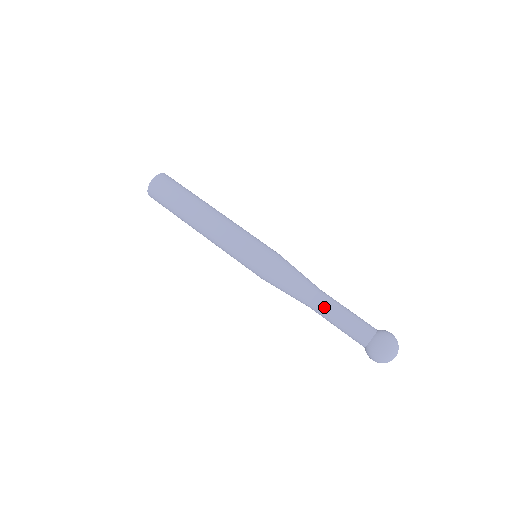
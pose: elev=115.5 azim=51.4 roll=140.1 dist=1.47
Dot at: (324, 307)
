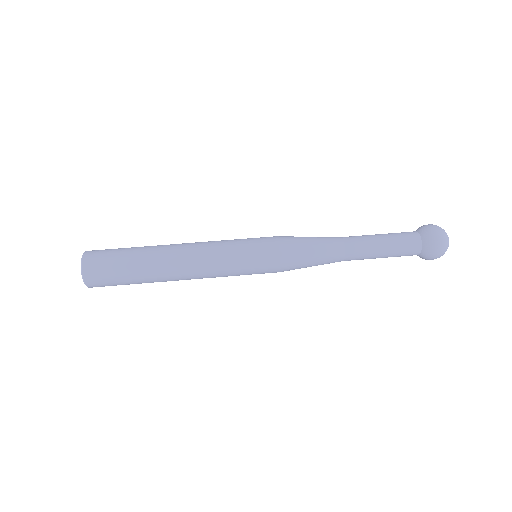
Dot at: (361, 253)
